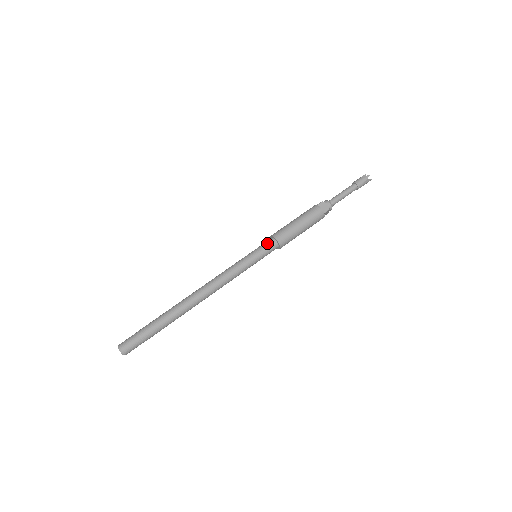
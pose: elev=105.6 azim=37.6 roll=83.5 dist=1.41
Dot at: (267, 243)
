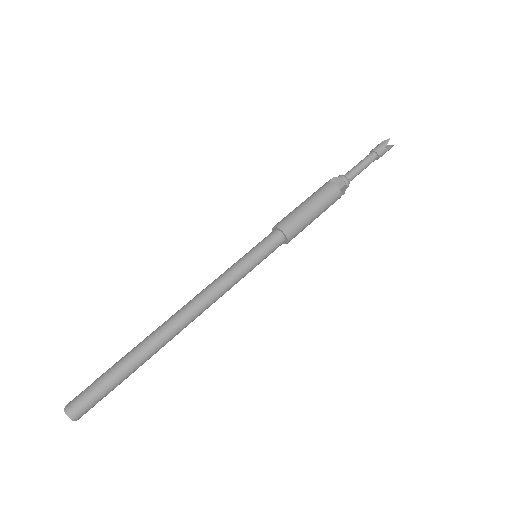
Dot at: (268, 236)
